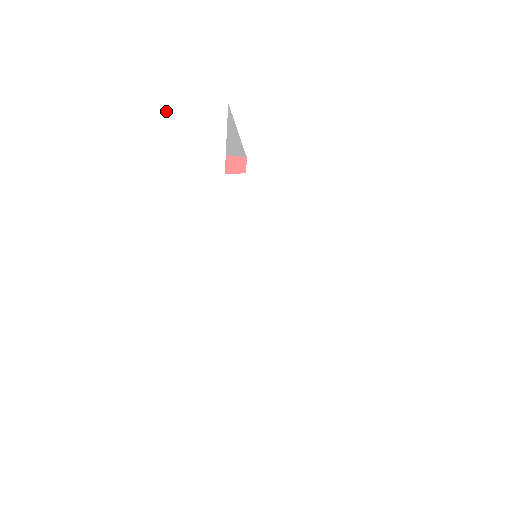
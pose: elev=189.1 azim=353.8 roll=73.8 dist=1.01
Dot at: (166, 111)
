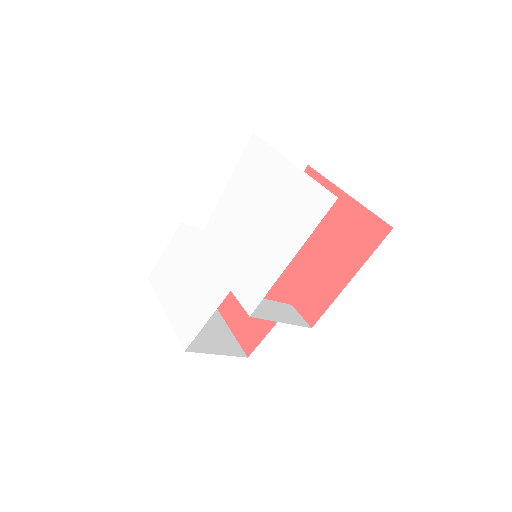
Dot at: (167, 253)
